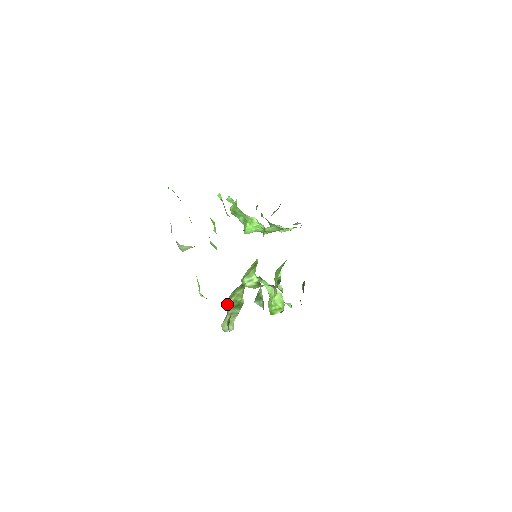
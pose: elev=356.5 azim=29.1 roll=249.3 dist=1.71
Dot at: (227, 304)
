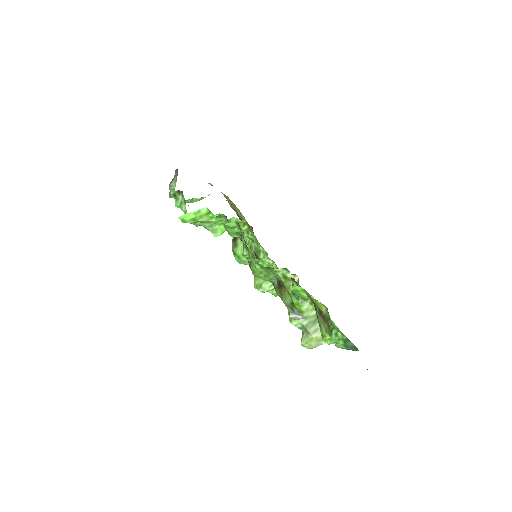
Dot at: (299, 325)
